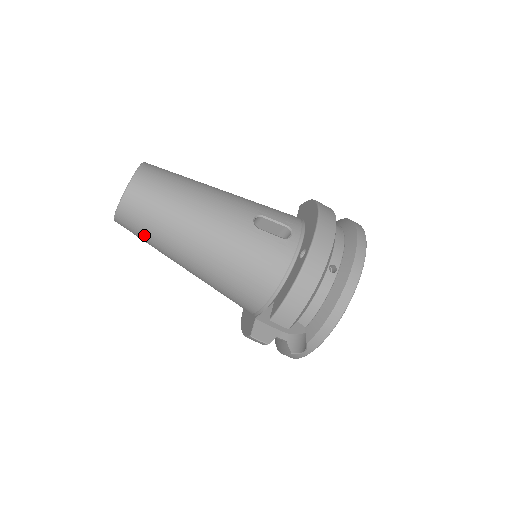
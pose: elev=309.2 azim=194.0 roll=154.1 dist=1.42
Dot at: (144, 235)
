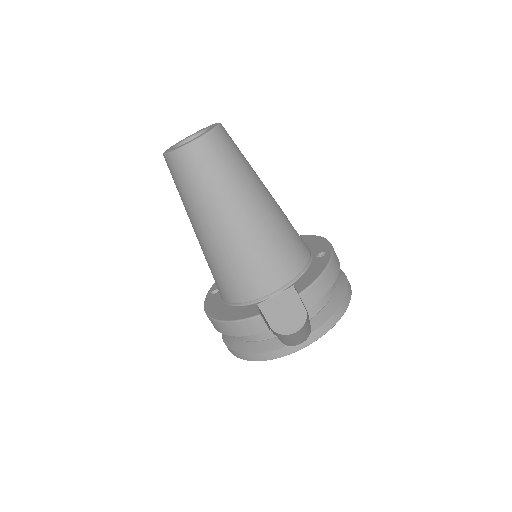
Dot at: (206, 175)
